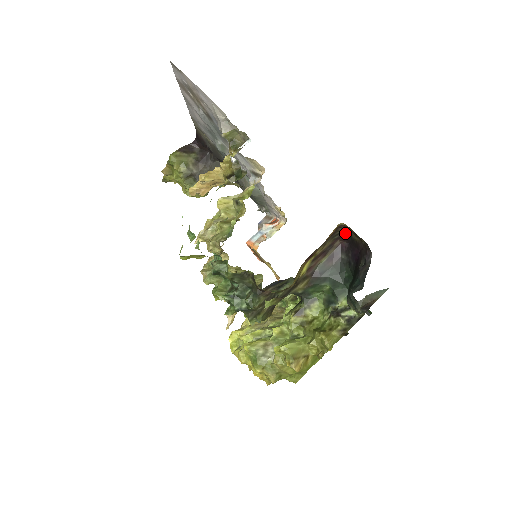
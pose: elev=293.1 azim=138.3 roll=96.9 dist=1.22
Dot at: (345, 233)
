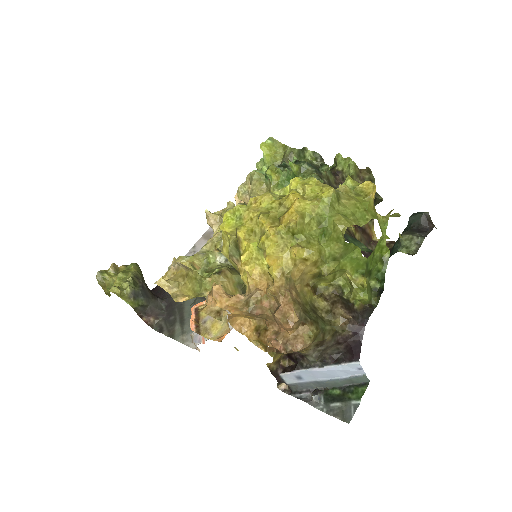
Dot at: occluded
